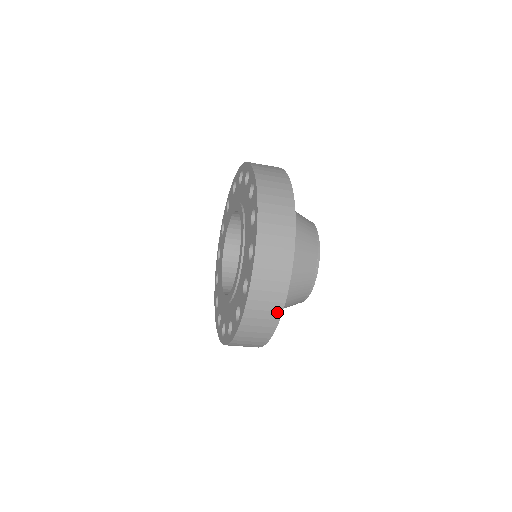
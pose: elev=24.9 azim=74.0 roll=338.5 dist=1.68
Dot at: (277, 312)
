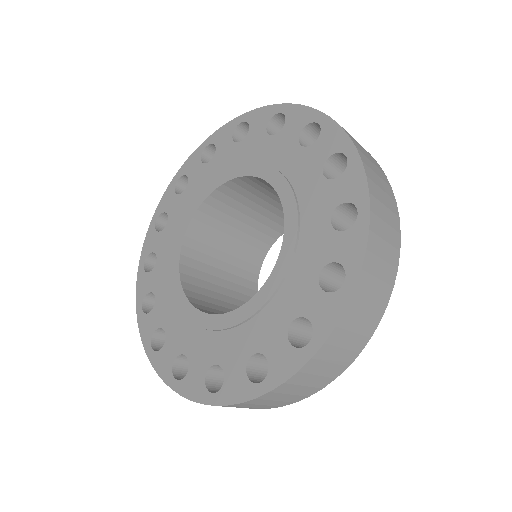
Dot at: (276, 406)
